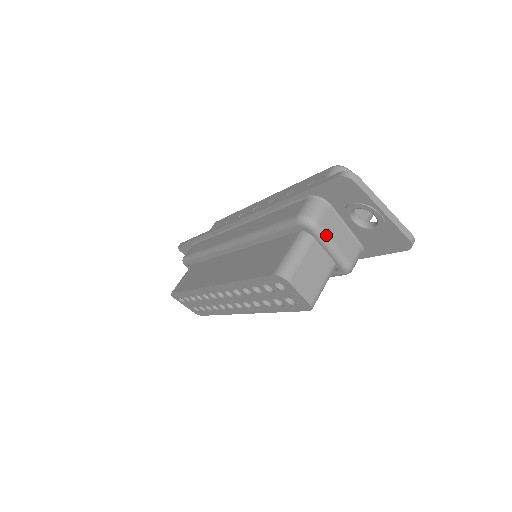
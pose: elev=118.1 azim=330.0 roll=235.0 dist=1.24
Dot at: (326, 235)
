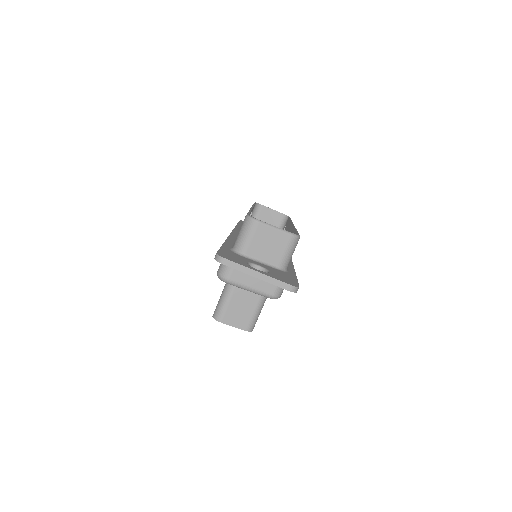
Dot at: (239, 284)
